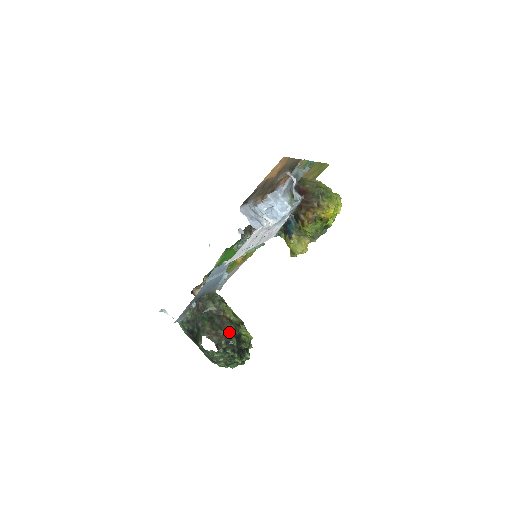
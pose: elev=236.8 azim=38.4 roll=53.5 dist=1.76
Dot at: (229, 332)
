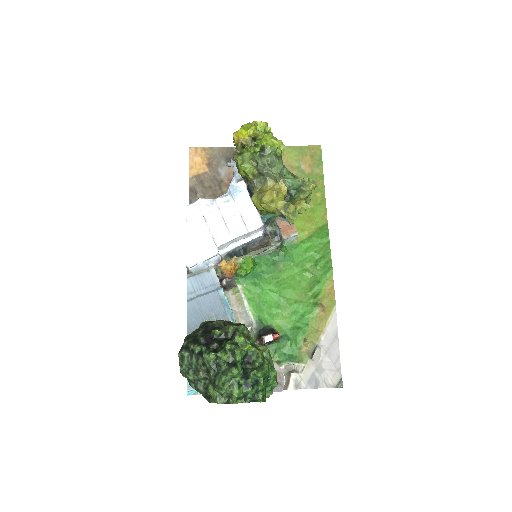
Dot at: (199, 328)
